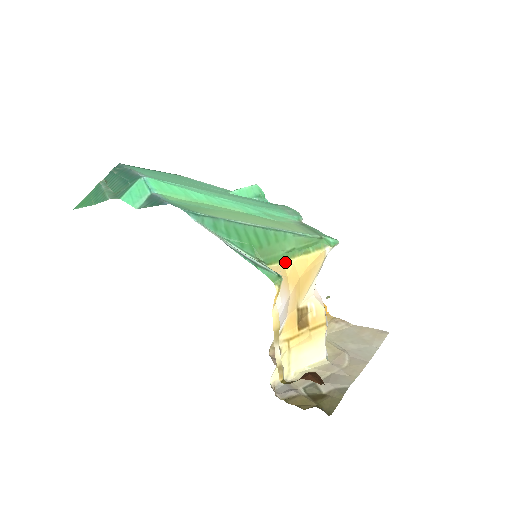
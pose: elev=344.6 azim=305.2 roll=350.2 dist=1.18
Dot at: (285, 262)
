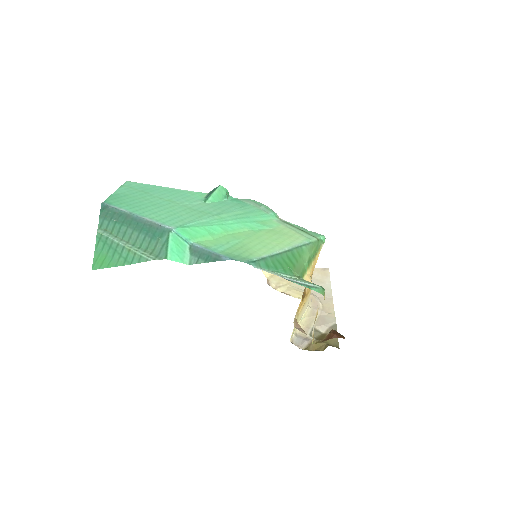
Dot at: (309, 270)
